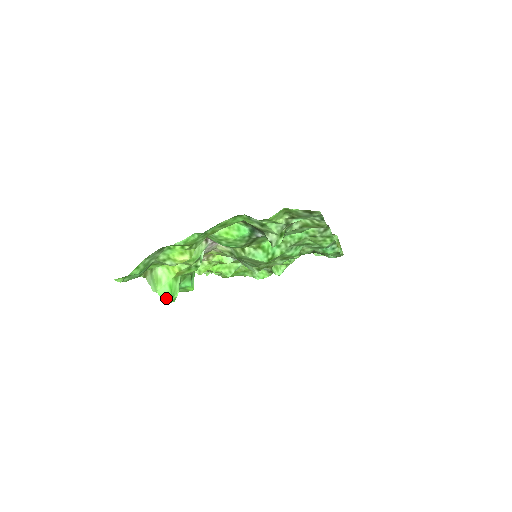
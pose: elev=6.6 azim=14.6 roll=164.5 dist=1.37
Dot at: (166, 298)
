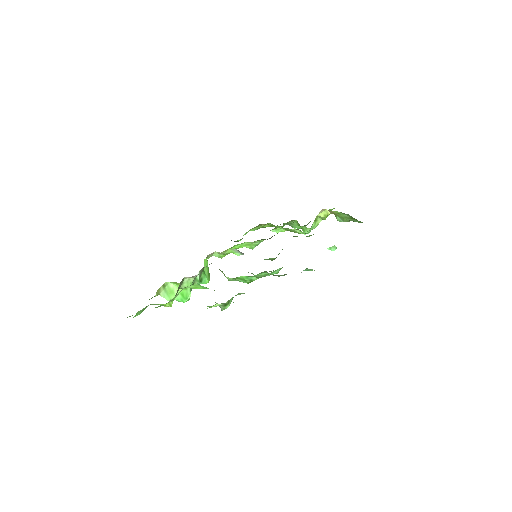
Dot at: (181, 301)
